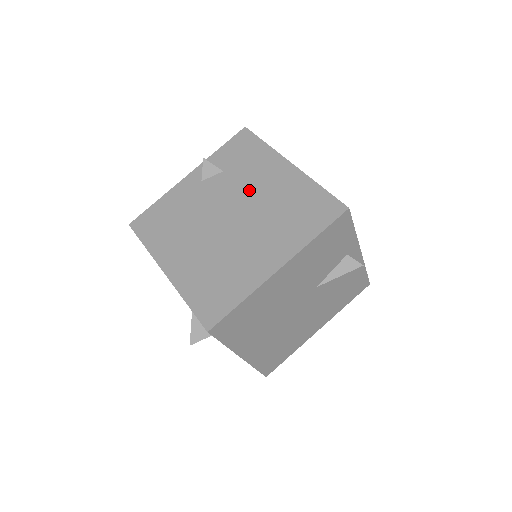
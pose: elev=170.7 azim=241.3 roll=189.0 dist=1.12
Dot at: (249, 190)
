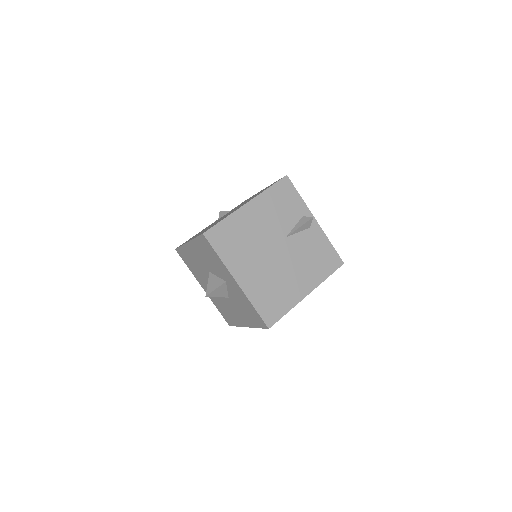
Dot at: occluded
